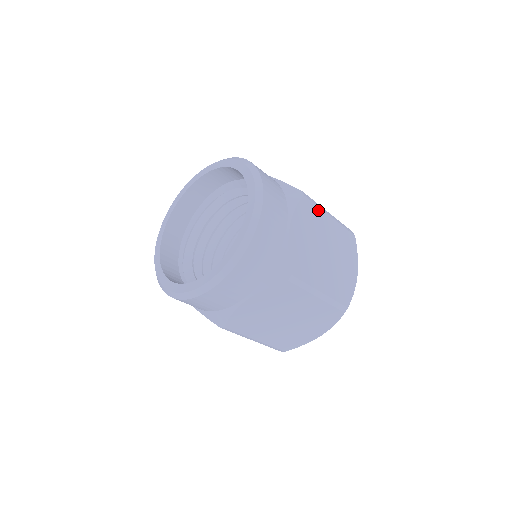
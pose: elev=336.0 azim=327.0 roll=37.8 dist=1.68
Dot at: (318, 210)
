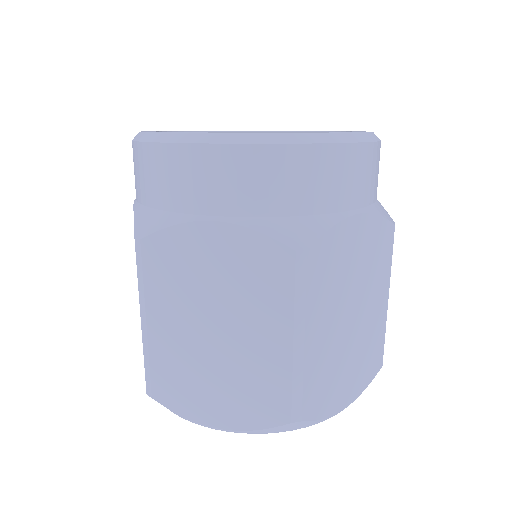
Dot at: occluded
